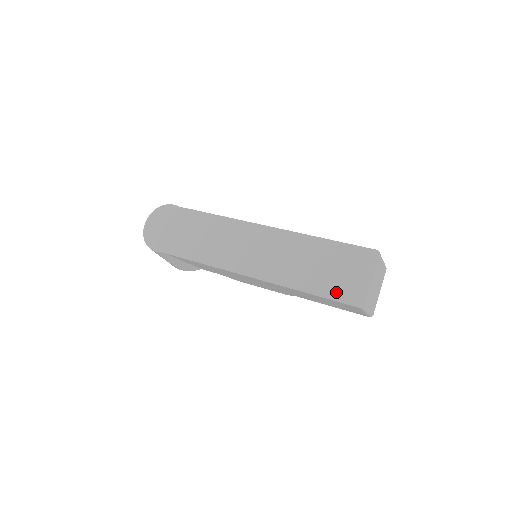
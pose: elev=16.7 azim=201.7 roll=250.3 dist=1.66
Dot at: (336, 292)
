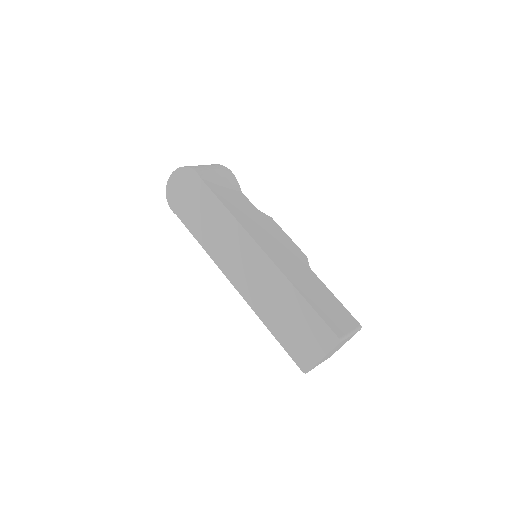
Dot at: (291, 348)
